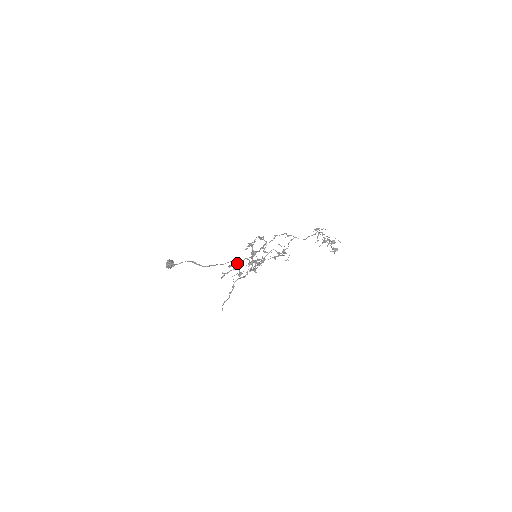
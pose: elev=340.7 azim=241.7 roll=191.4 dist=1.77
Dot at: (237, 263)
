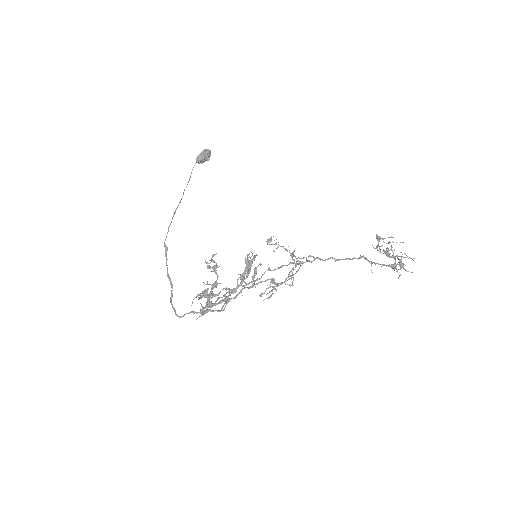
Dot at: (177, 316)
